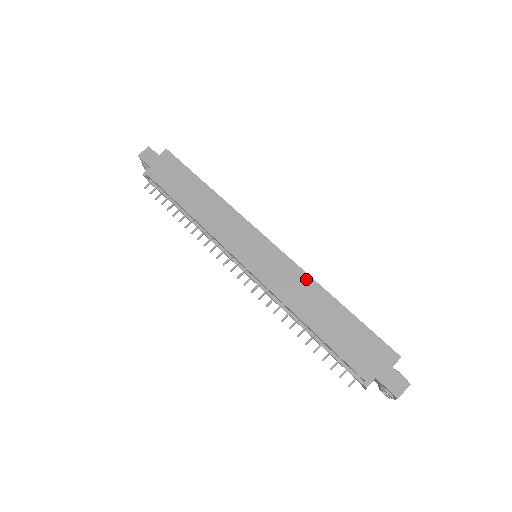
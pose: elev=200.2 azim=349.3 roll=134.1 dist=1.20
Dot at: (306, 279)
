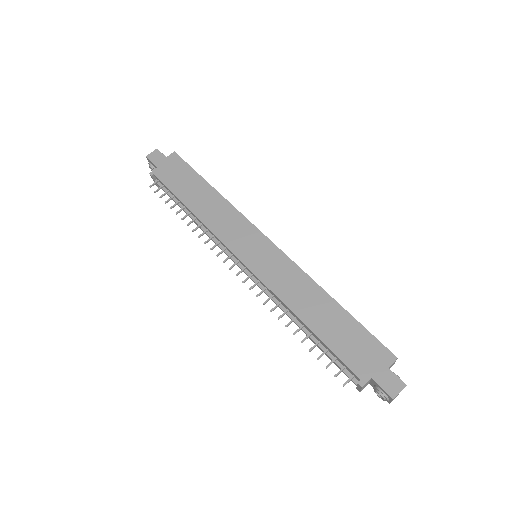
Dot at: (305, 279)
